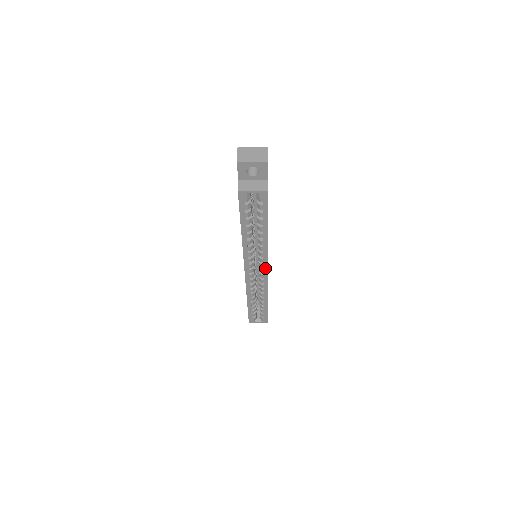
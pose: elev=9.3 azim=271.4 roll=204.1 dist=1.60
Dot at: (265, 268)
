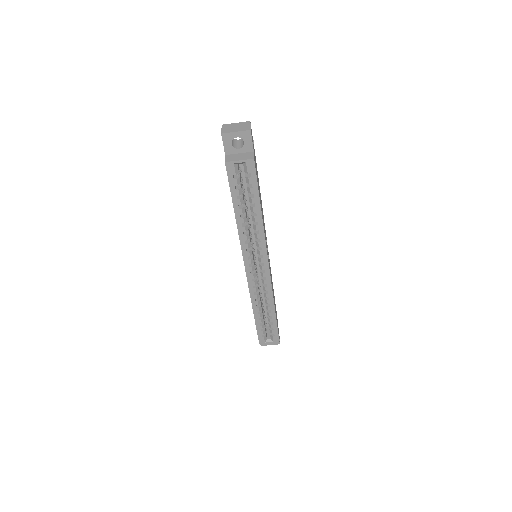
Dot at: (265, 263)
